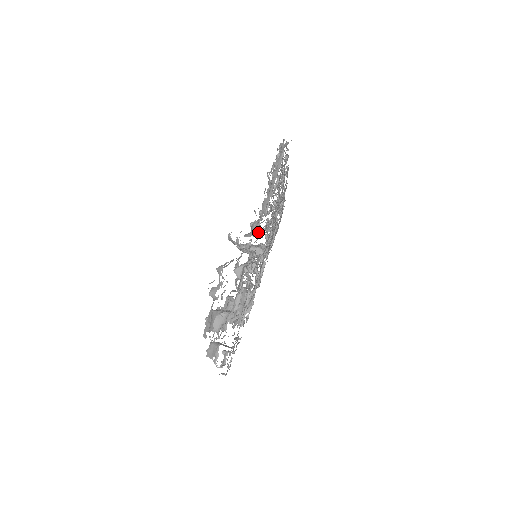
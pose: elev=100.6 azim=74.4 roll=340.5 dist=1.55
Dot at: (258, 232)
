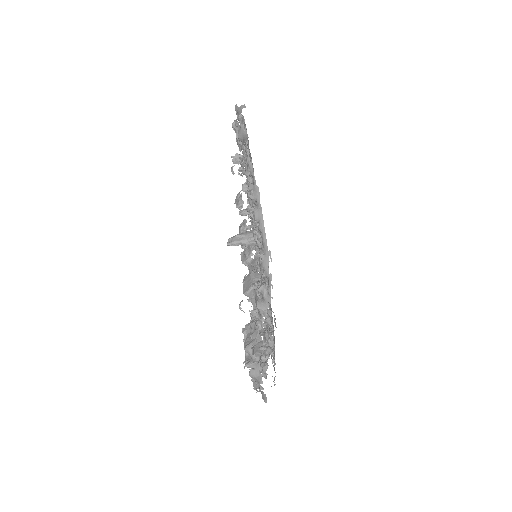
Dot at: occluded
